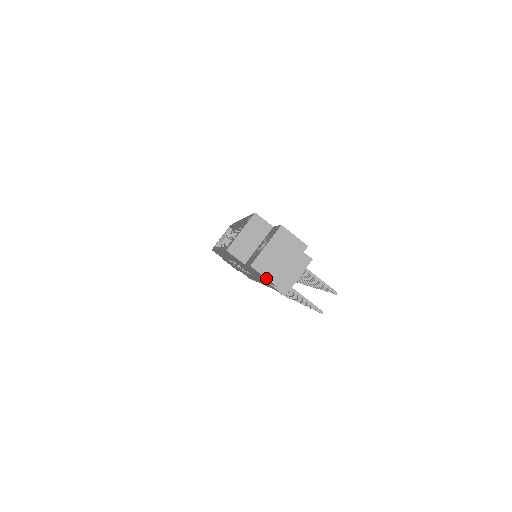
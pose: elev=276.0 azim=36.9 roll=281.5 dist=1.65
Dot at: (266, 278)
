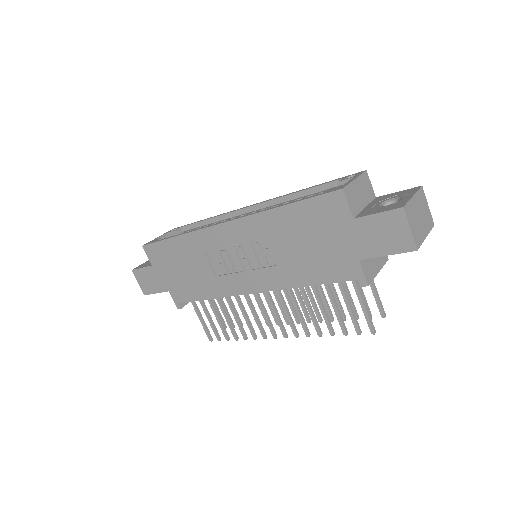
Dot at: (412, 232)
